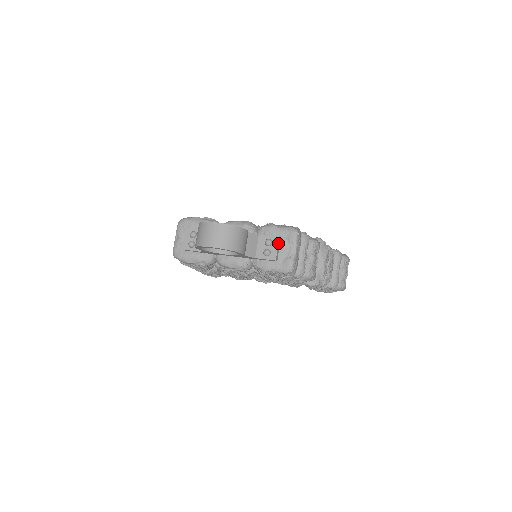
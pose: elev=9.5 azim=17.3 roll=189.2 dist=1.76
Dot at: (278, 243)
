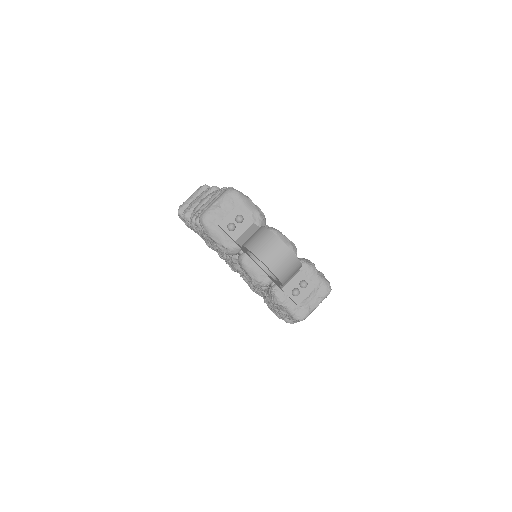
Dot at: (311, 291)
